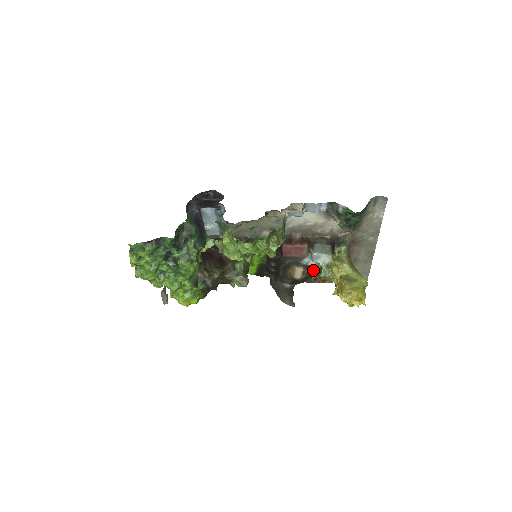
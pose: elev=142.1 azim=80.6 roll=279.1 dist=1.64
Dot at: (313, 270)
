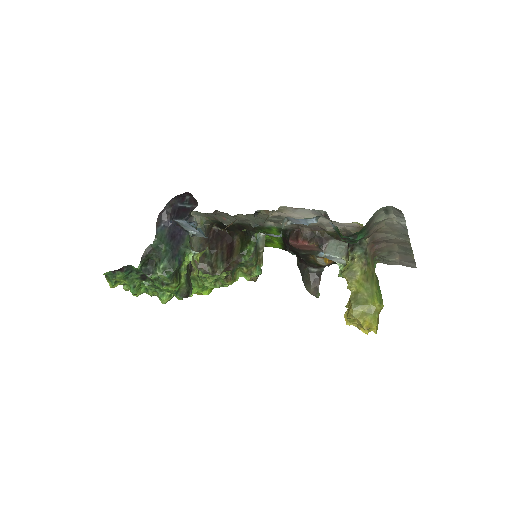
Dot at: occluded
